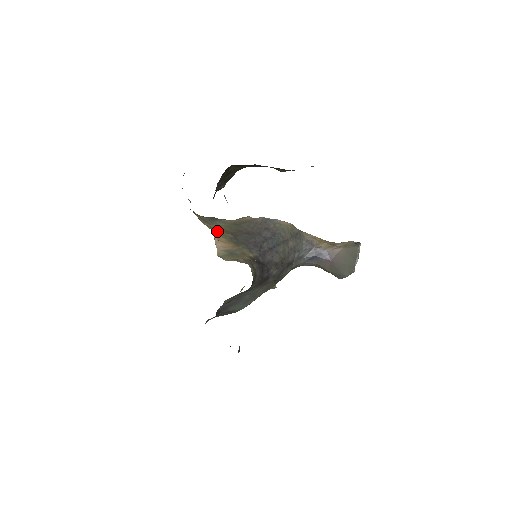
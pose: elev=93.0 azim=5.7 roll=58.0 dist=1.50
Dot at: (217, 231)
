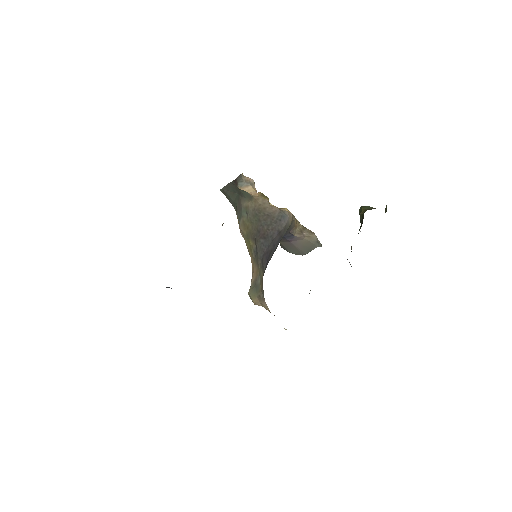
Dot at: (248, 243)
